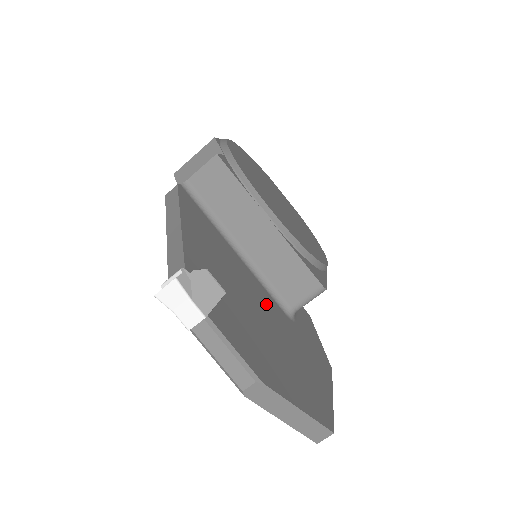
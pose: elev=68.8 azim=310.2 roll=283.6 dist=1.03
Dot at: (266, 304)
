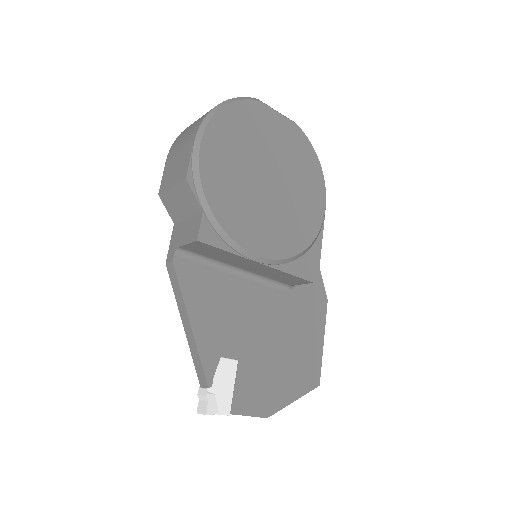
Dot at: (270, 311)
